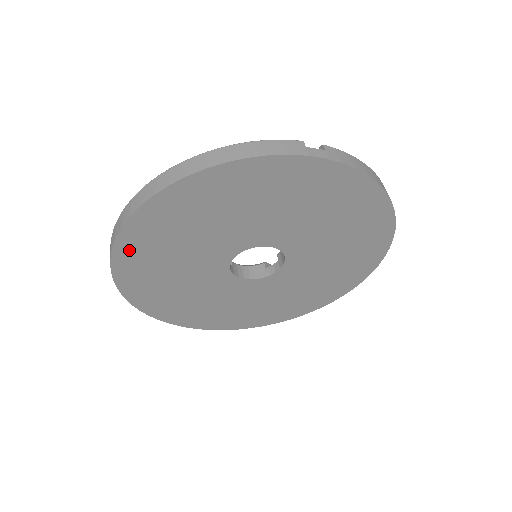
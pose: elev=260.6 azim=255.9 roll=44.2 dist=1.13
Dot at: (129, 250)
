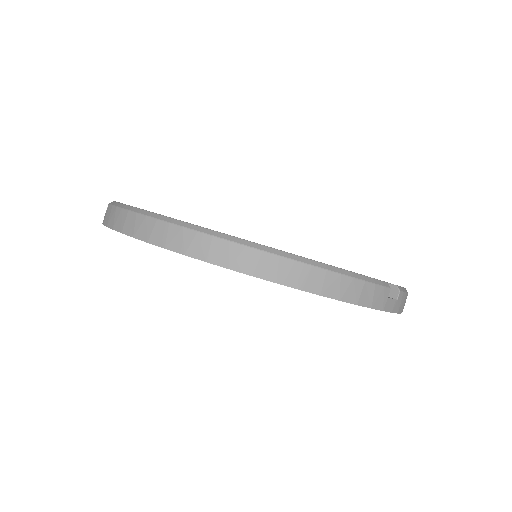
Dot at: occluded
